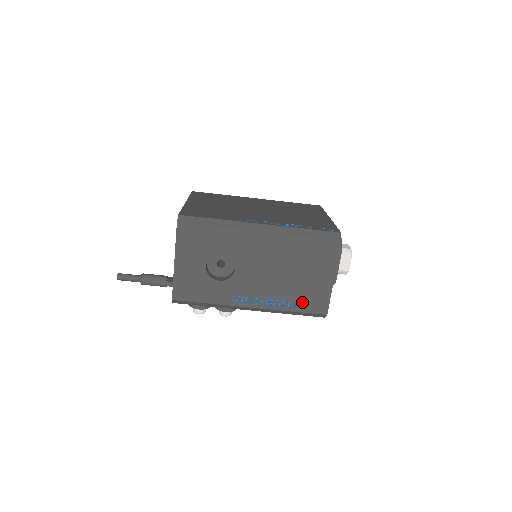
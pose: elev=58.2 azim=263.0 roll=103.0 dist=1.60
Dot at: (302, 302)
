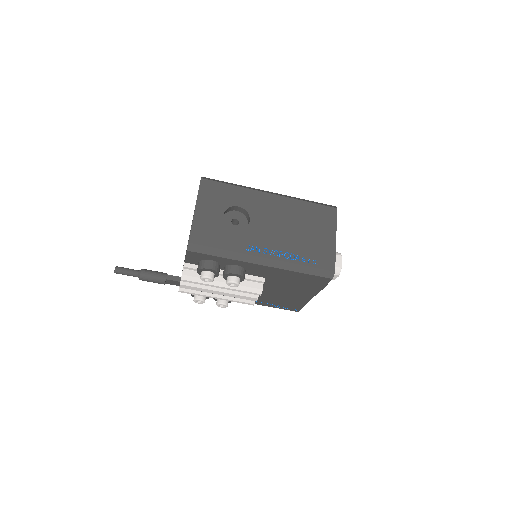
Dot at: (311, 257)
